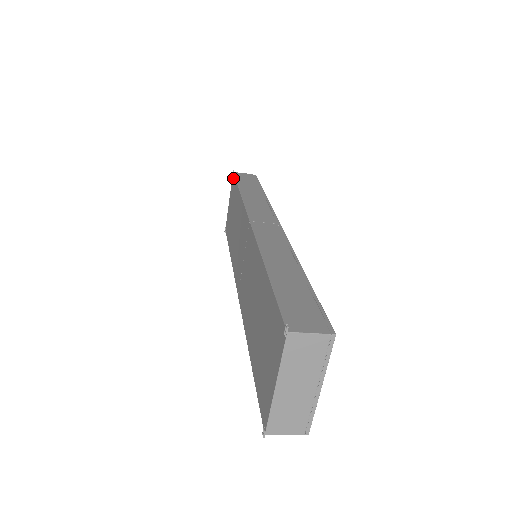
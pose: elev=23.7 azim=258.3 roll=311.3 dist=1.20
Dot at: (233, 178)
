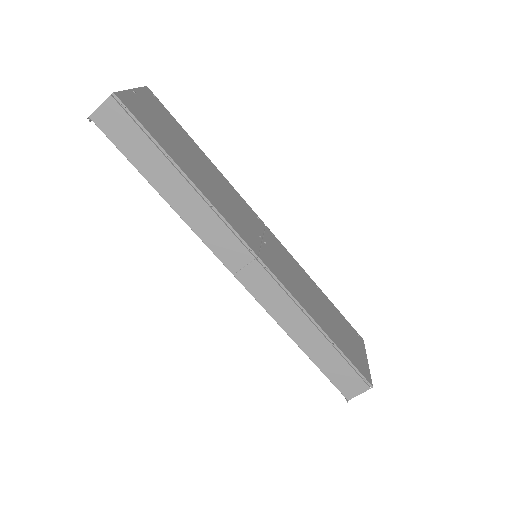
Dot at: occluded
